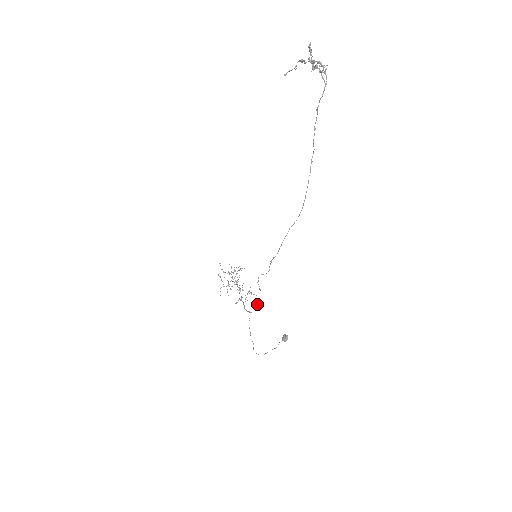
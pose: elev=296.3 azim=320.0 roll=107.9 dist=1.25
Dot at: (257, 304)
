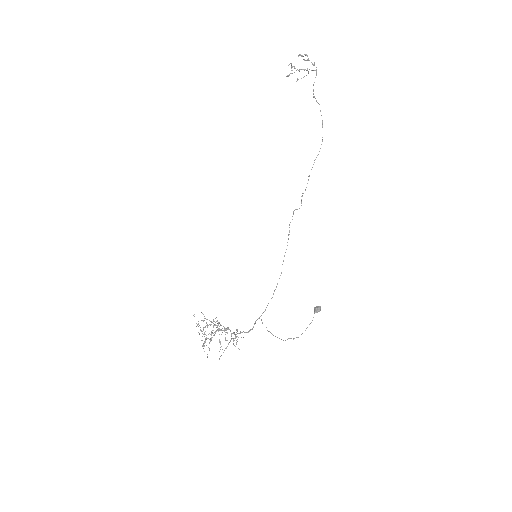
Dot at: (277, 283)
